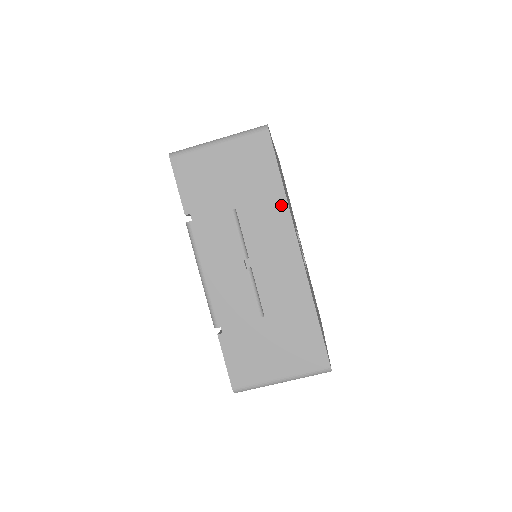
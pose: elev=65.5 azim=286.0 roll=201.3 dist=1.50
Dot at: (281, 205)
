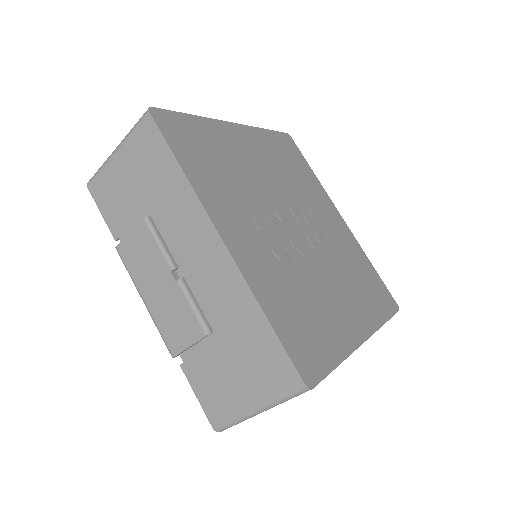
Dot at: (187, 193)
